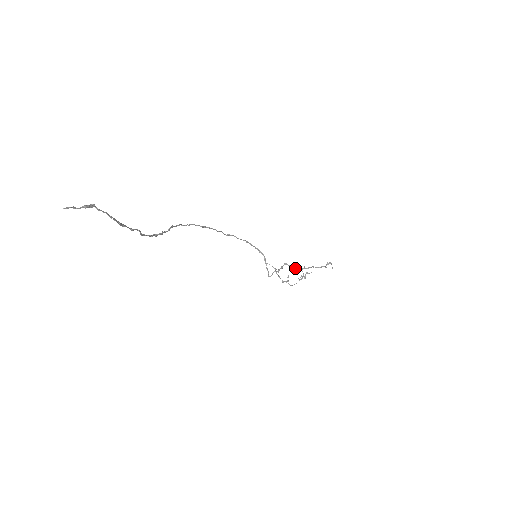
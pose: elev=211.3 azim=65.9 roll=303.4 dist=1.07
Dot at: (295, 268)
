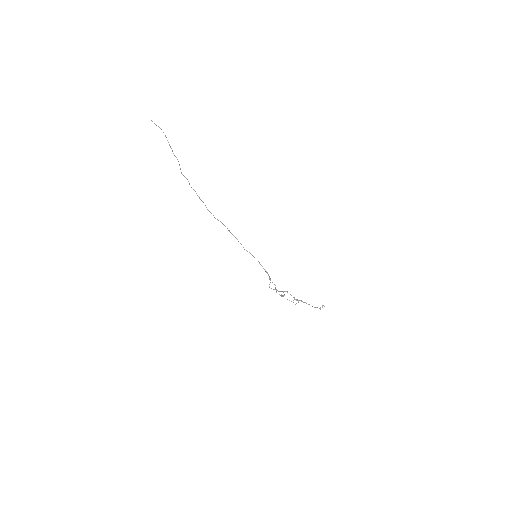
Dot at: (293, 297)
